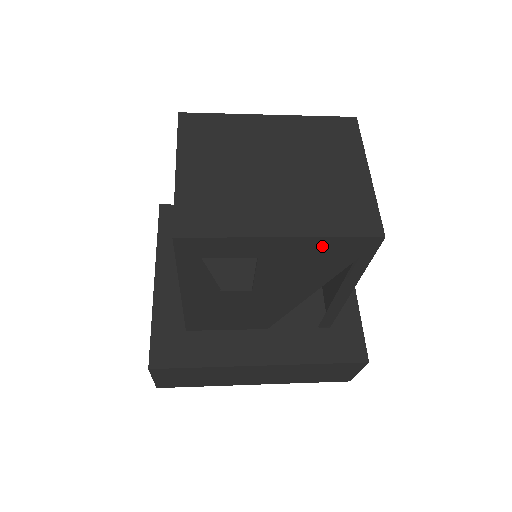
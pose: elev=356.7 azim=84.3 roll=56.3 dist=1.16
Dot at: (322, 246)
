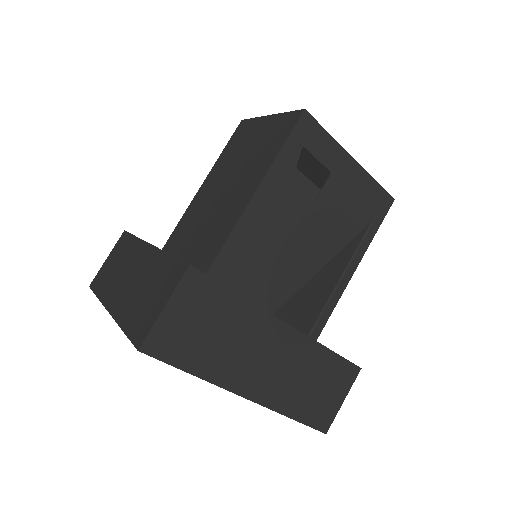
Dot at: (366, 186)
